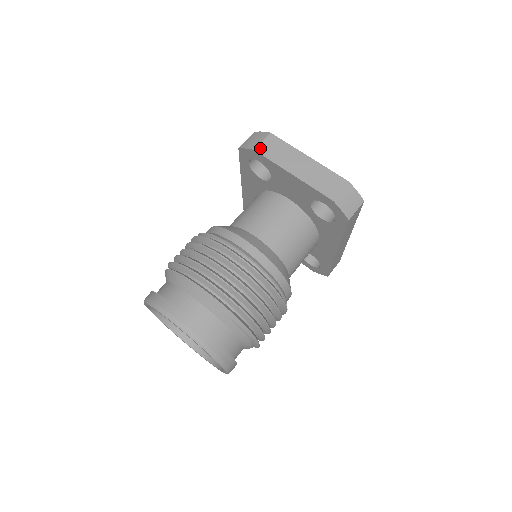
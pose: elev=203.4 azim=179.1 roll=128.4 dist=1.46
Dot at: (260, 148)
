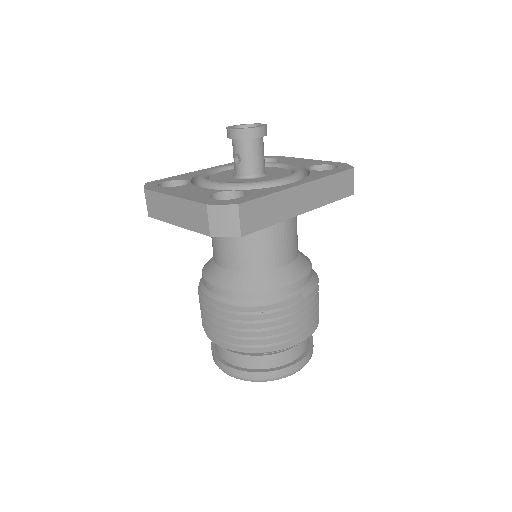
Dot at: (149, 212)
